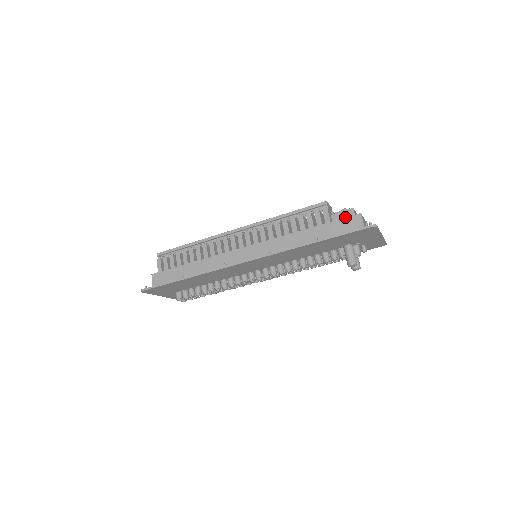
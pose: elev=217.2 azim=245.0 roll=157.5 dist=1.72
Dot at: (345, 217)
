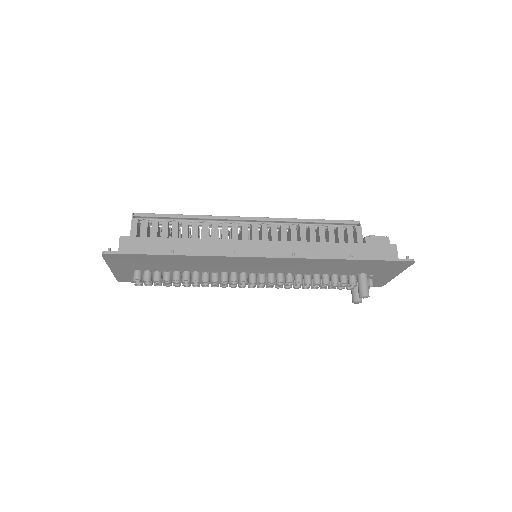
Dot at: (380, 243)
